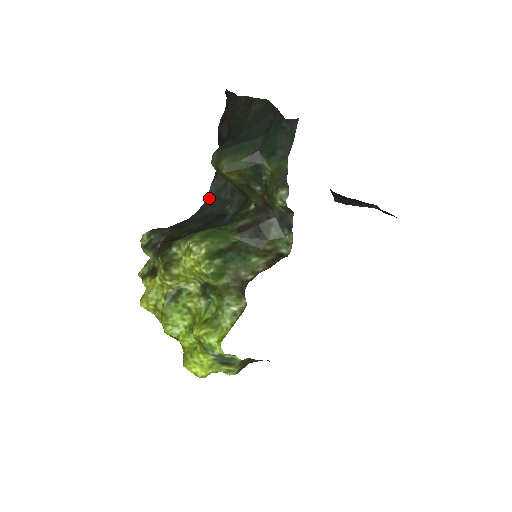
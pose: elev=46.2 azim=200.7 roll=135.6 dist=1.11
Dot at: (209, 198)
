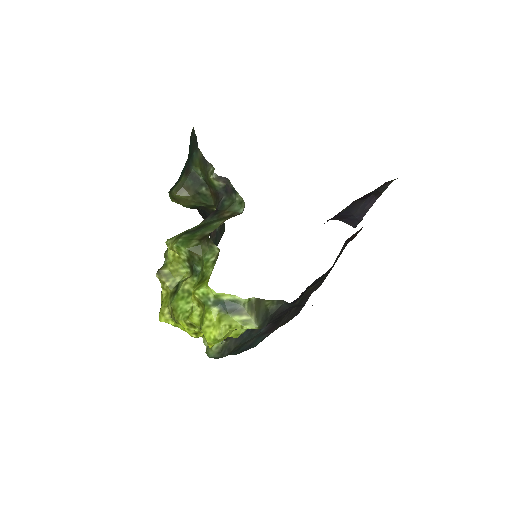
Dot at: occluded
